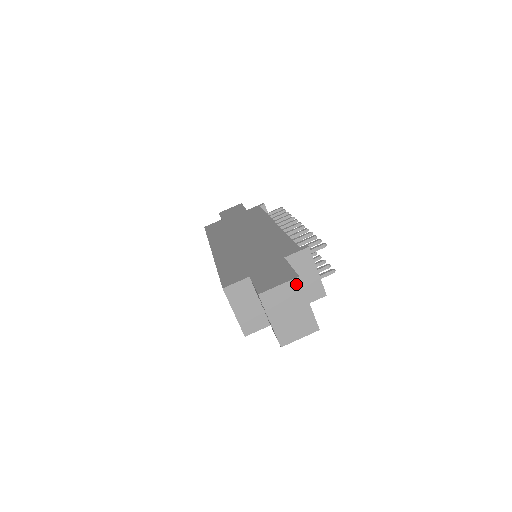
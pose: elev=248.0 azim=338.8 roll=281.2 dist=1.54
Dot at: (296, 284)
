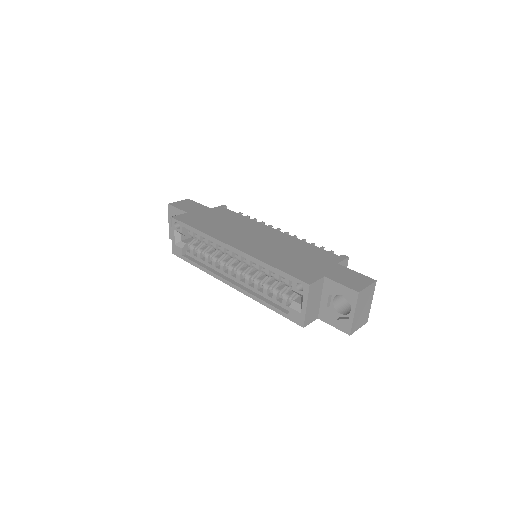
Dot at: (373, 286)
